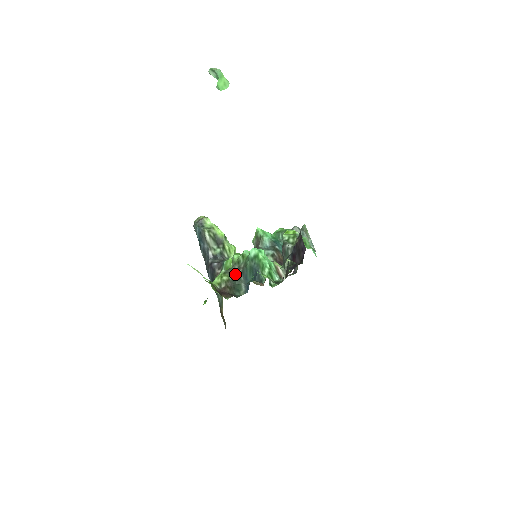
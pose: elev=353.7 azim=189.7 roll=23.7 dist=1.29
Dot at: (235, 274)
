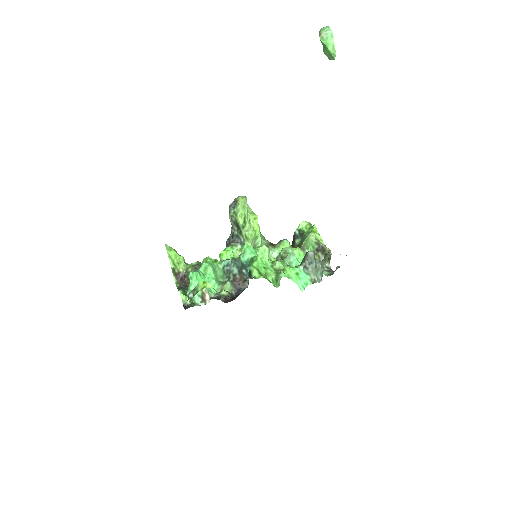
Dot at: occluded
